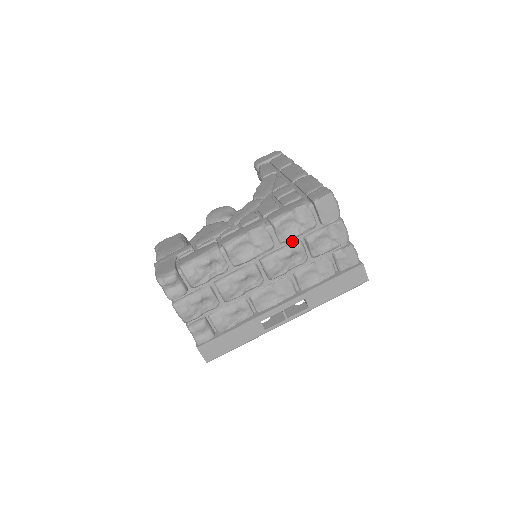
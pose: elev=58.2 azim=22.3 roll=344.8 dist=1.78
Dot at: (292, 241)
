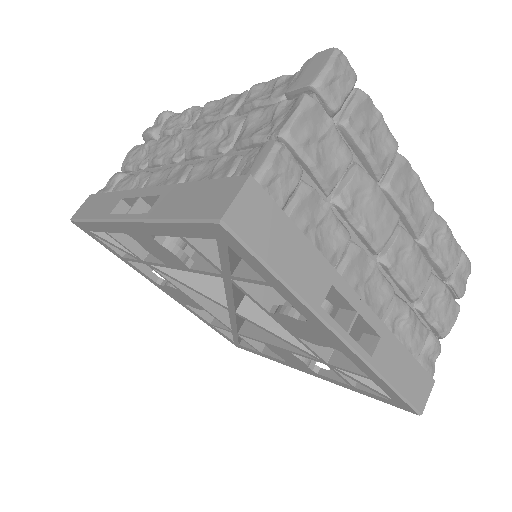
Dot at: occluded
